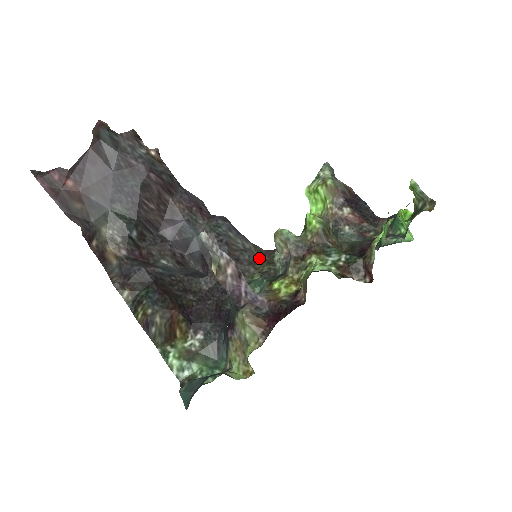
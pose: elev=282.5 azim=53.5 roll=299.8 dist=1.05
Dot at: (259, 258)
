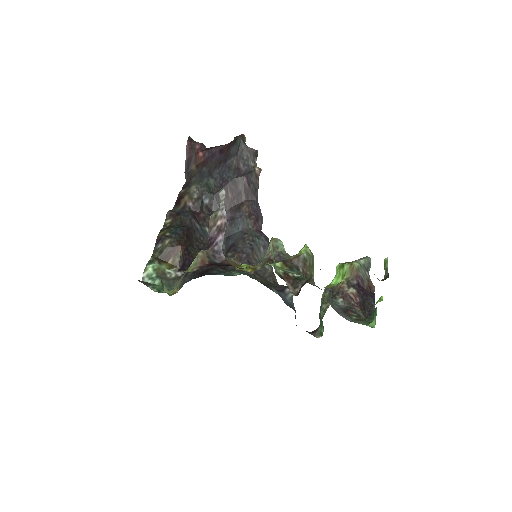
Dot at: (266, 277)
